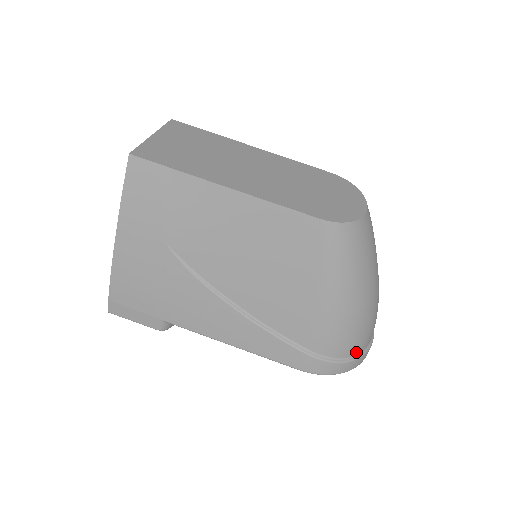
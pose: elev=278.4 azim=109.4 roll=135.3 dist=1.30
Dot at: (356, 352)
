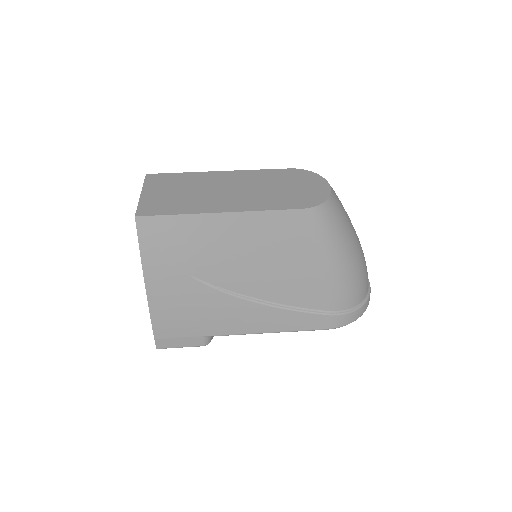
Dot at: (362, 298)
